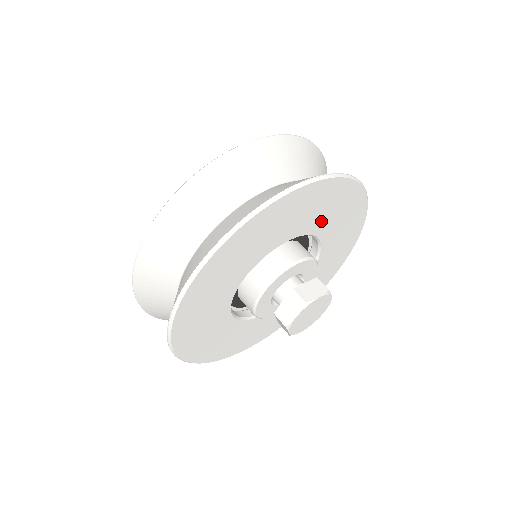
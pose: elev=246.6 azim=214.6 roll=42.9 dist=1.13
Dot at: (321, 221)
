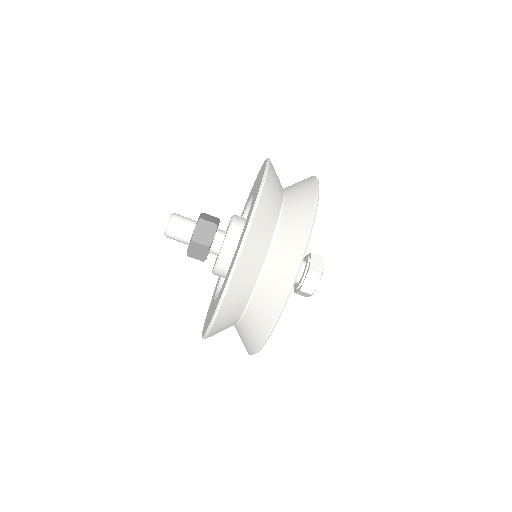
Dot at: occluded
